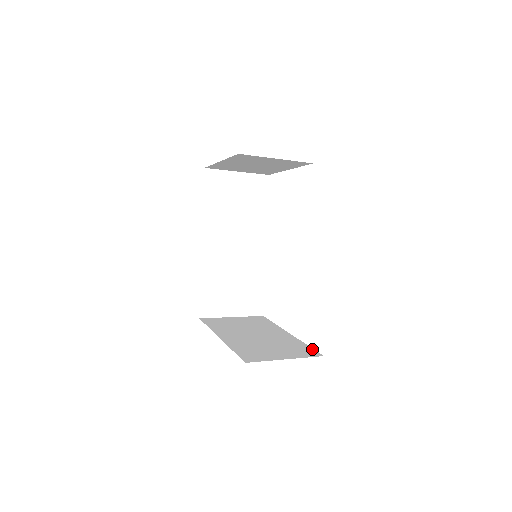
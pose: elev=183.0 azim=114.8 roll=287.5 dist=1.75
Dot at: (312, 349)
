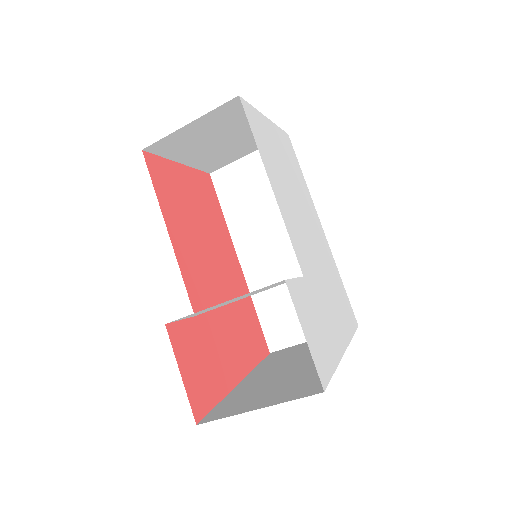
Dot at: occluded
